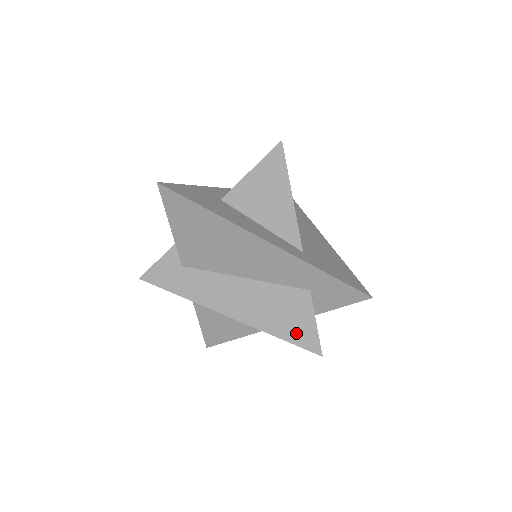
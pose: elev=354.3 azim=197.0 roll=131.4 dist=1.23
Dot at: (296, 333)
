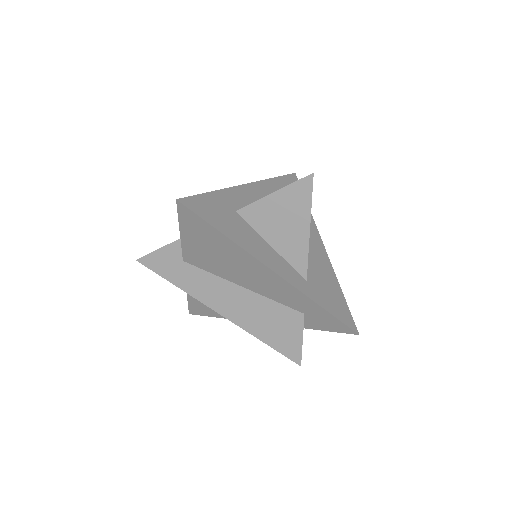
Dot at: (282, 344)
